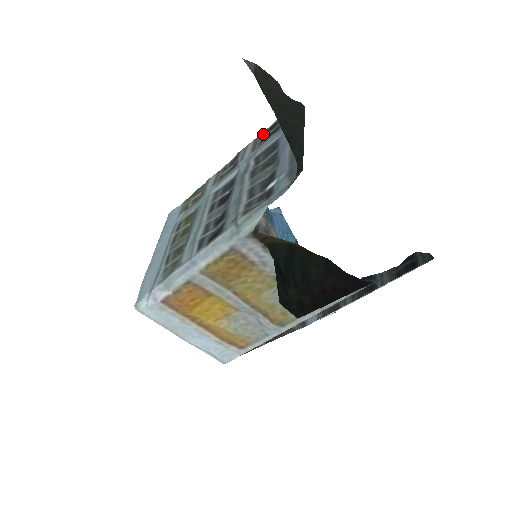
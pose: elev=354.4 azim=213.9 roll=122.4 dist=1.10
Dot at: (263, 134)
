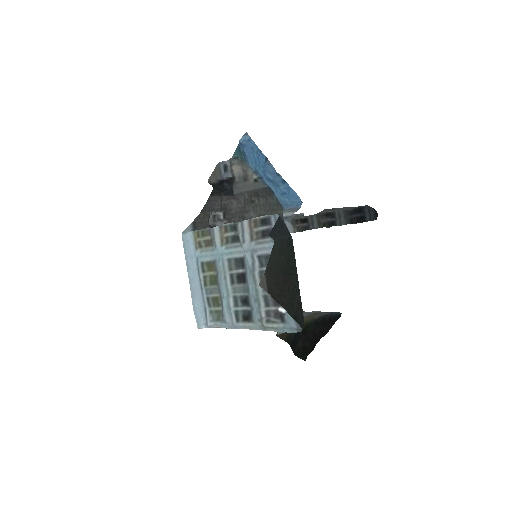
Dot at: (256, 223)
